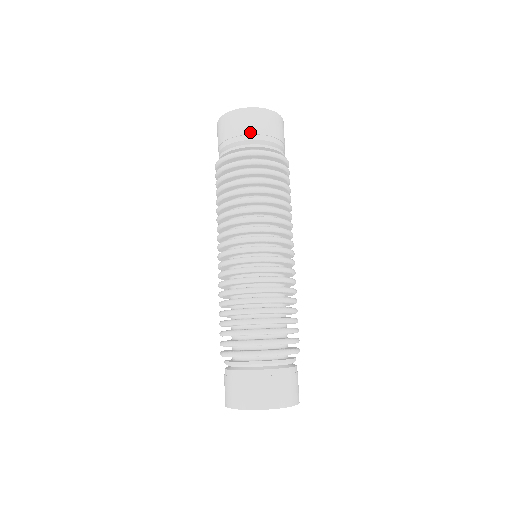
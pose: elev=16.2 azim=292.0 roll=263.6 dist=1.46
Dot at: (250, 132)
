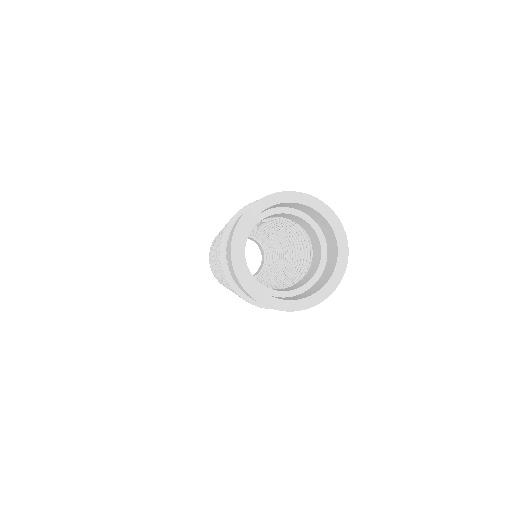
Dot at: occluded
